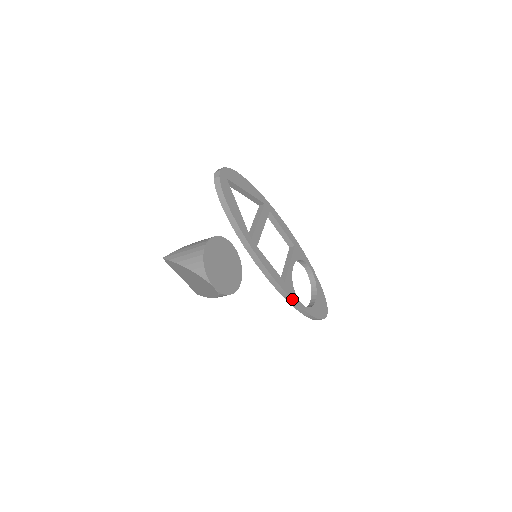
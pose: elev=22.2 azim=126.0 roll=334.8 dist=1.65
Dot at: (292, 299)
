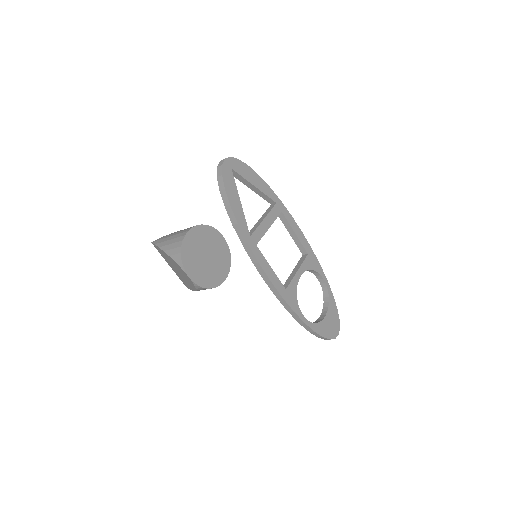
Dot at: (292, 309)
